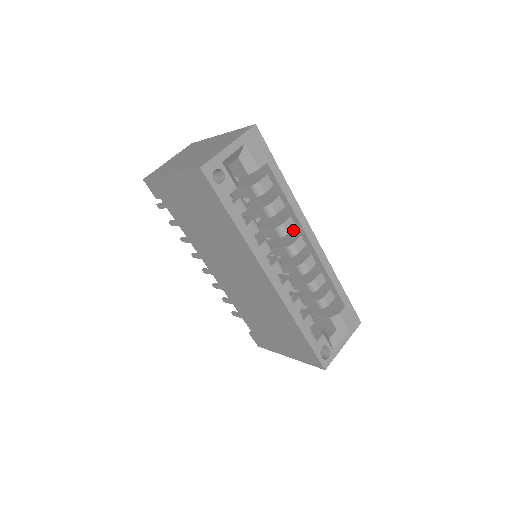
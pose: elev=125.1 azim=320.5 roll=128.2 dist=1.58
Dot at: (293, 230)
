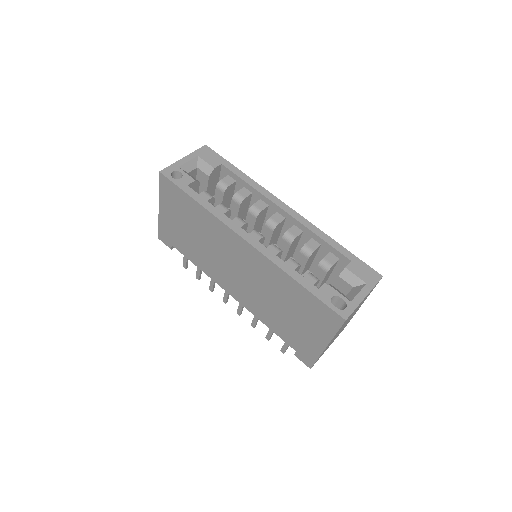
Dot at: (271, 213)
